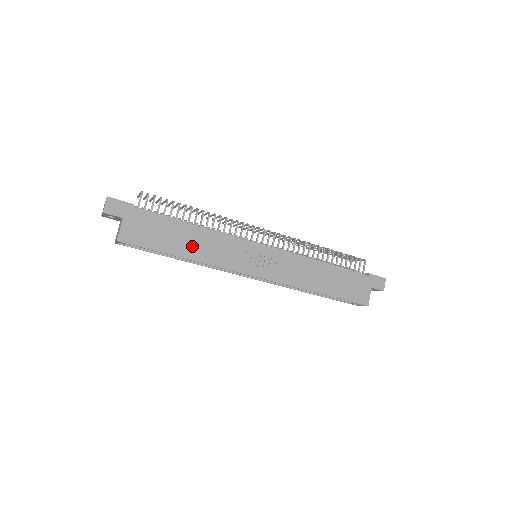
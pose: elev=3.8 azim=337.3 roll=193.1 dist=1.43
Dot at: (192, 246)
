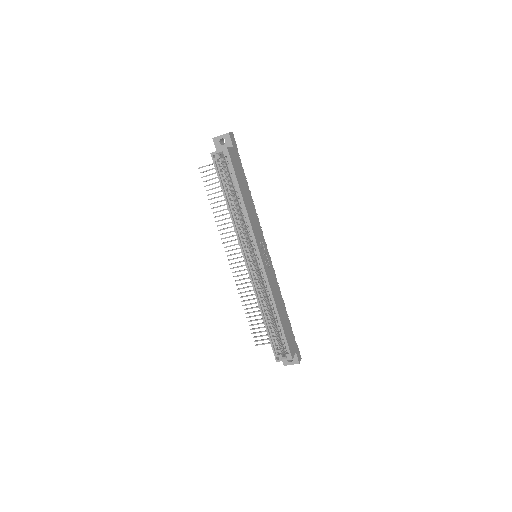
Dot at: (247, 201)
